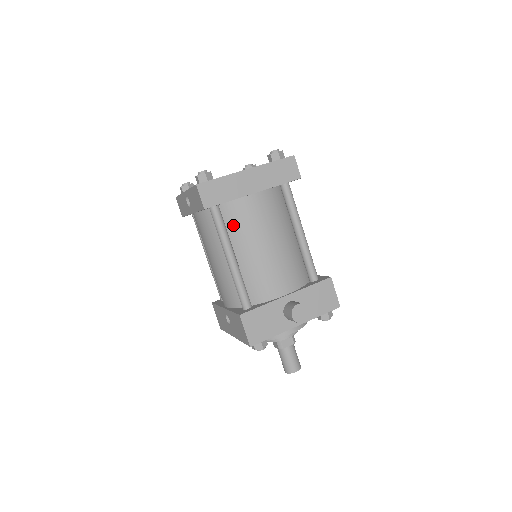
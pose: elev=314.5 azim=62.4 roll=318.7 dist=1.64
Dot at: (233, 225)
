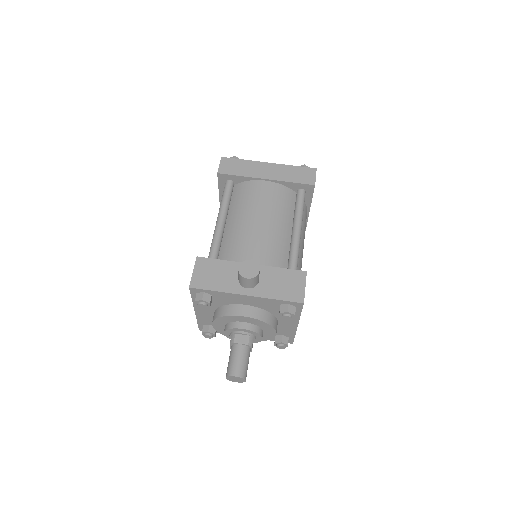
Dot at: (237, 199)
